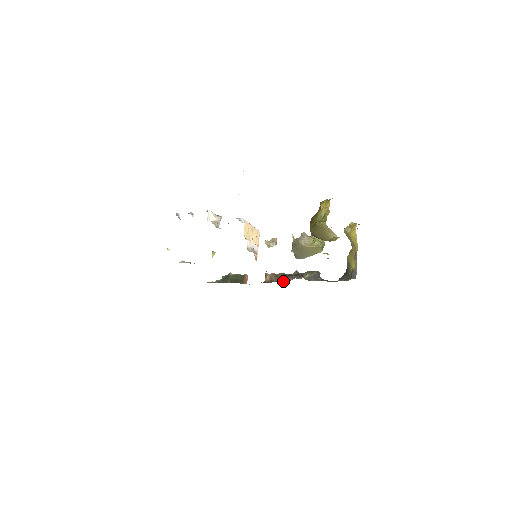
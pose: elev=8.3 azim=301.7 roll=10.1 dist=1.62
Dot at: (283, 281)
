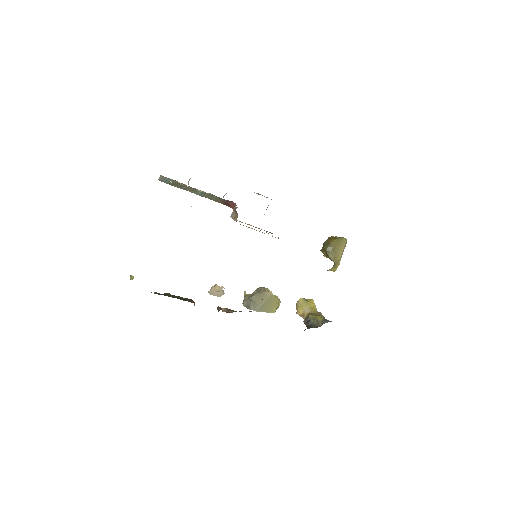
Dot at: occluded
